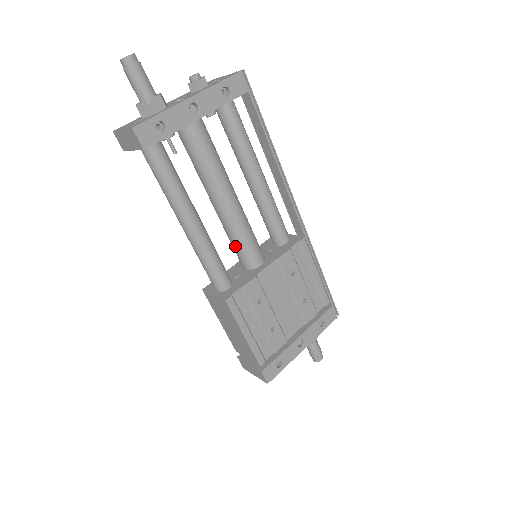
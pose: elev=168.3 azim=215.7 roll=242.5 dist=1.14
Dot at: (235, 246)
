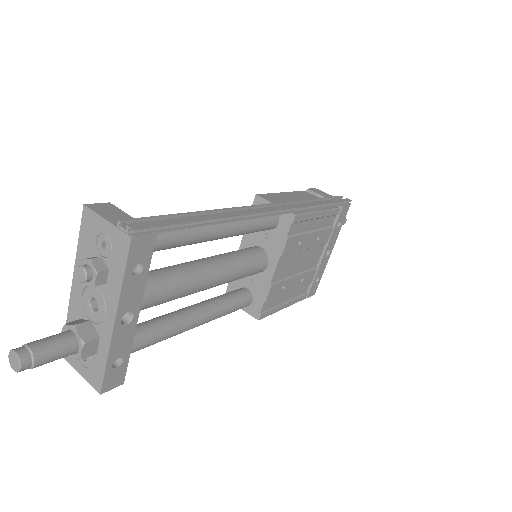
Dot at: occluded
